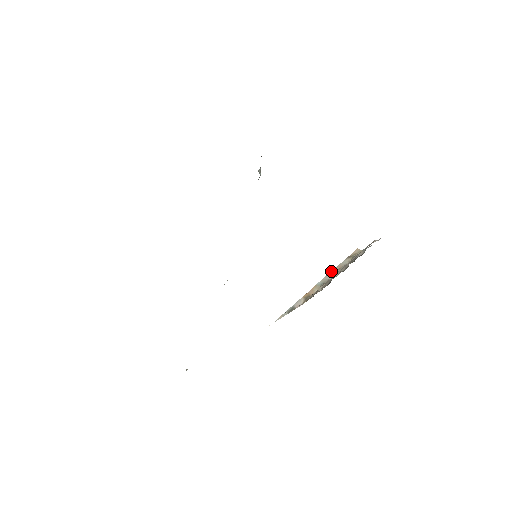
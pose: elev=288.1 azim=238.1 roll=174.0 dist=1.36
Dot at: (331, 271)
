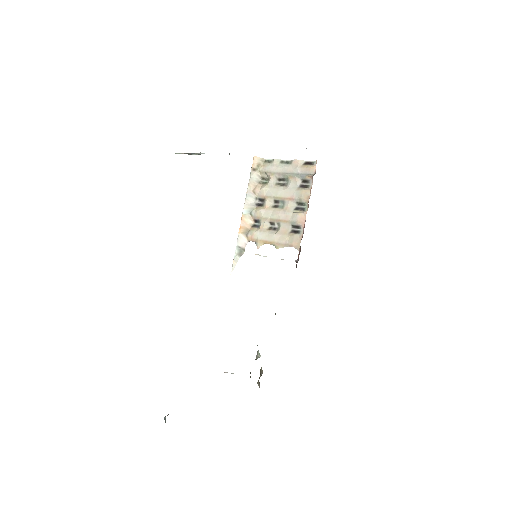
Dot at: (247, 193)
